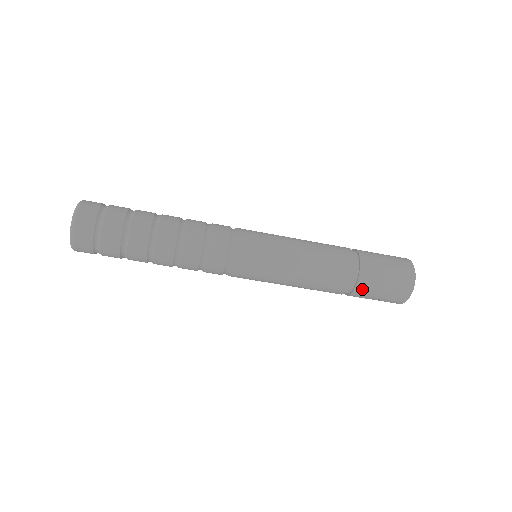
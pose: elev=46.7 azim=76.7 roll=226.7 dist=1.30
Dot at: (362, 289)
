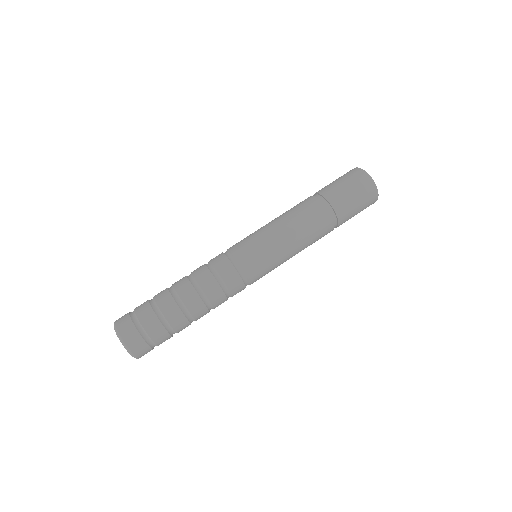
Dot at: (342, 214)
